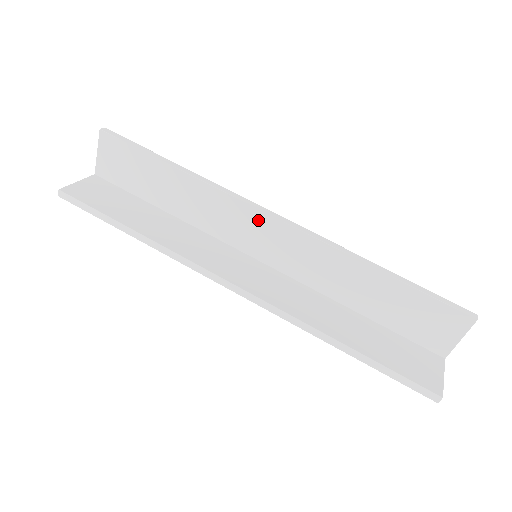
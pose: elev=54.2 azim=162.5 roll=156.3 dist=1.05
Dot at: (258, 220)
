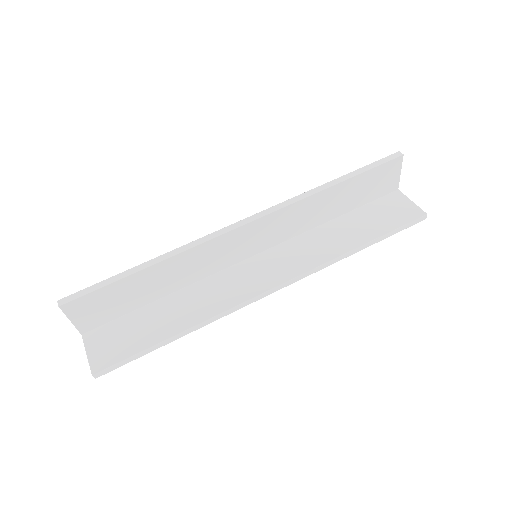
Dot at: (237, 236)
